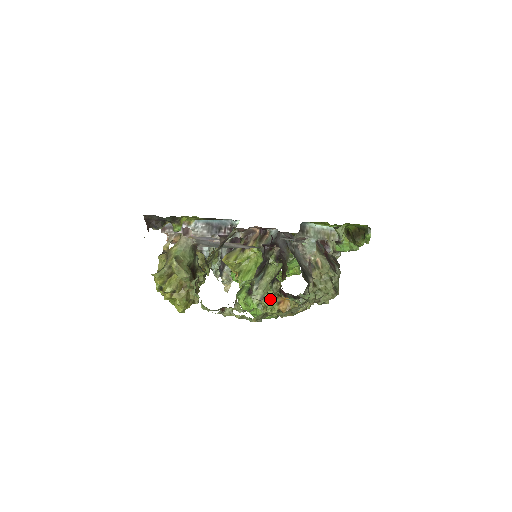
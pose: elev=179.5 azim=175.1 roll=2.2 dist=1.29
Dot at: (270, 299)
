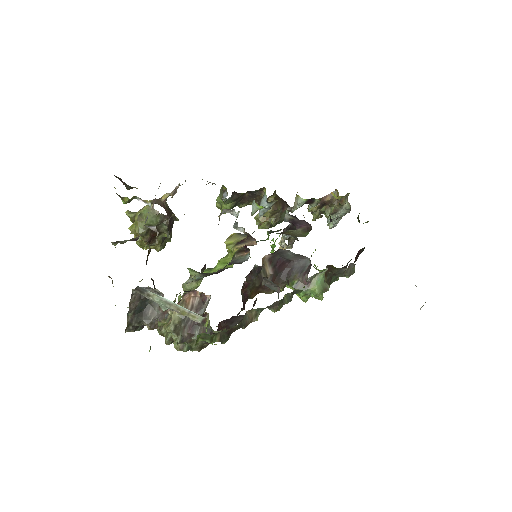
Dot at: (178, 300)
